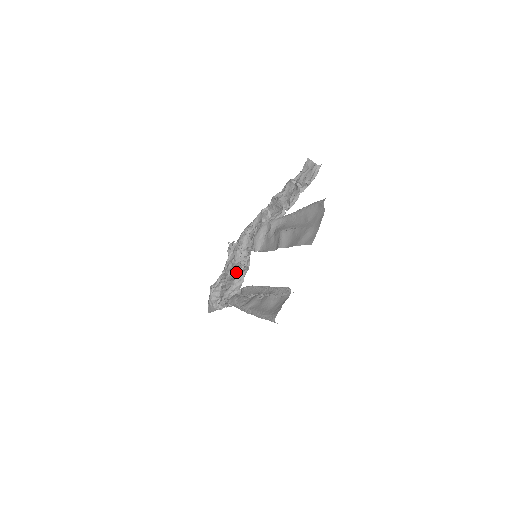
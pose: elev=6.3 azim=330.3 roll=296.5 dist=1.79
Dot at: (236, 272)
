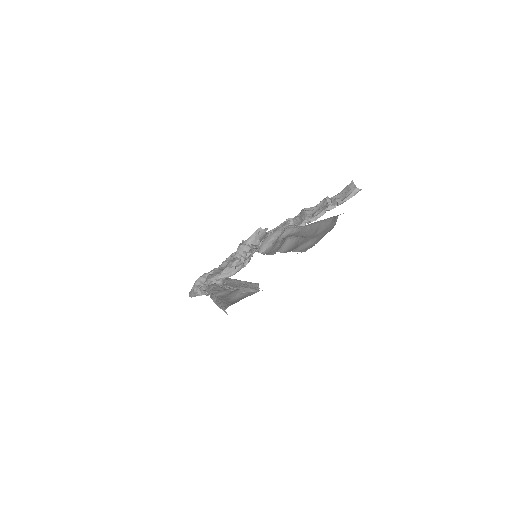
Dot at: (229, 264)
